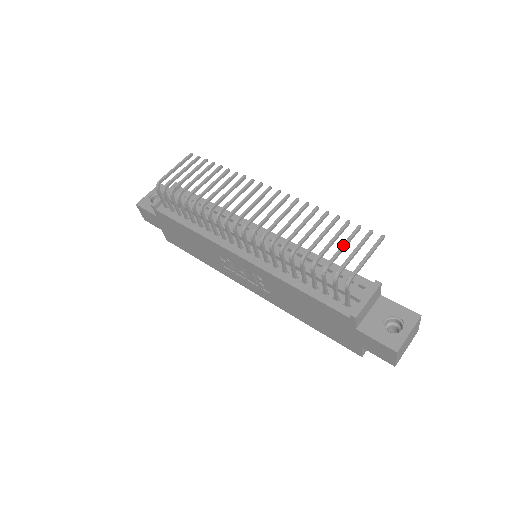
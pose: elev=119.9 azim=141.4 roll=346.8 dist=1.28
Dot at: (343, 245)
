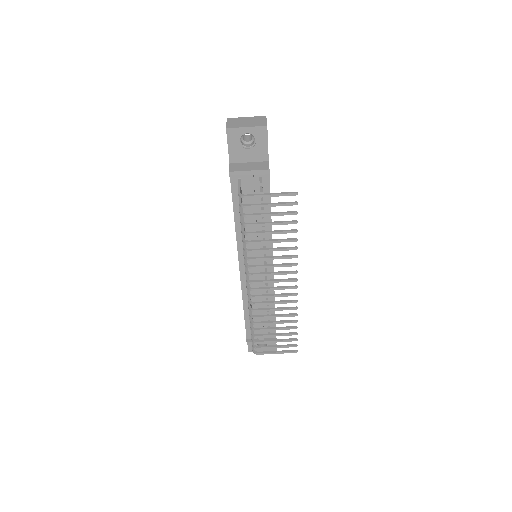
Dot at: (276, 341)
